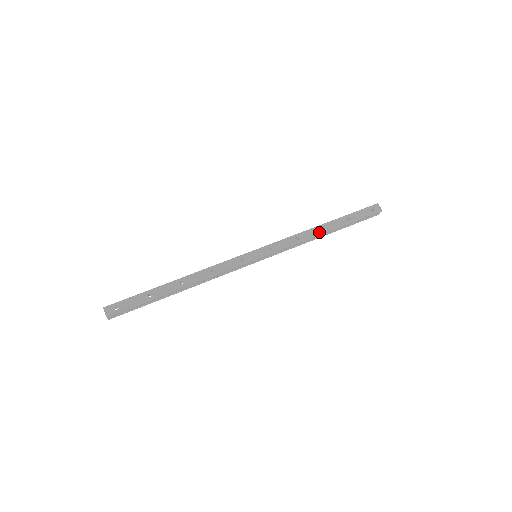
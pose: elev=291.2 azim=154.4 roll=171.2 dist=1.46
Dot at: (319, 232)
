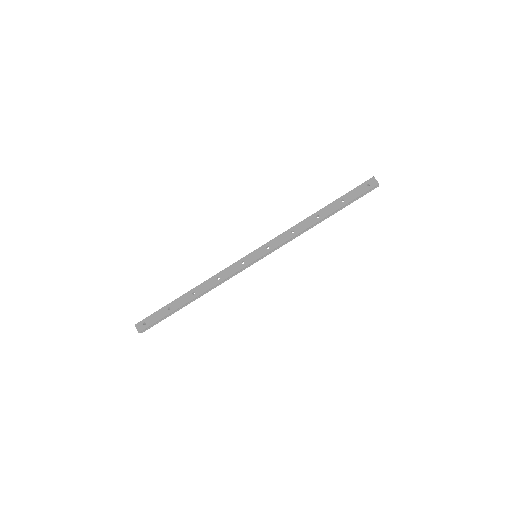
Dot at: (313, 221)
